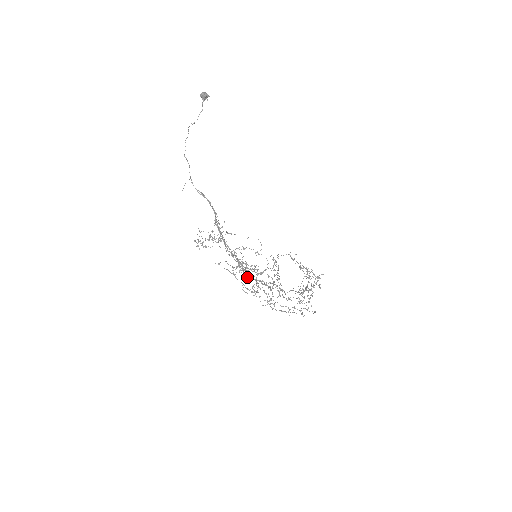
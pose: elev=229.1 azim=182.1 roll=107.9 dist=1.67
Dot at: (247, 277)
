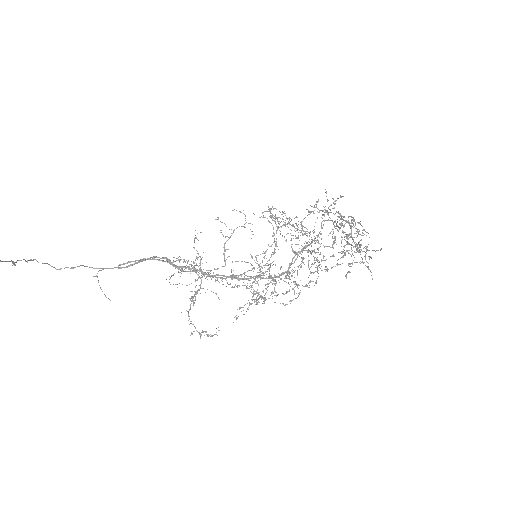
Dot at: occluded
